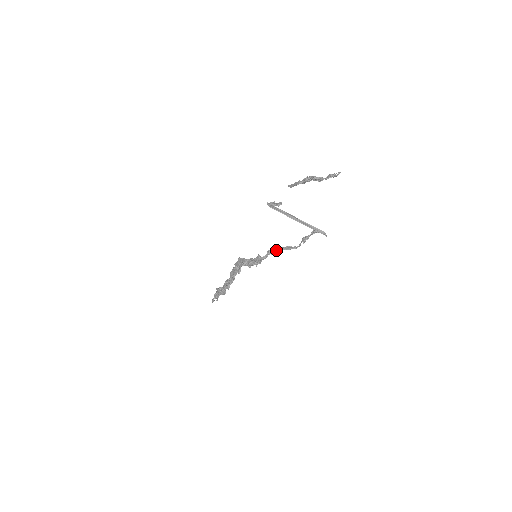
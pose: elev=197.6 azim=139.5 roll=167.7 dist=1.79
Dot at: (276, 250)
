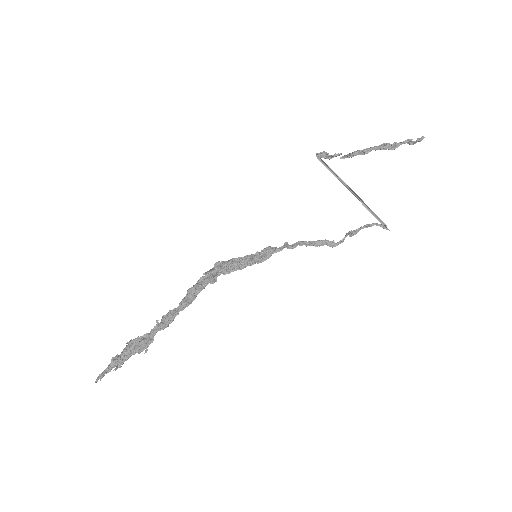
Dot at: (300, 244)
